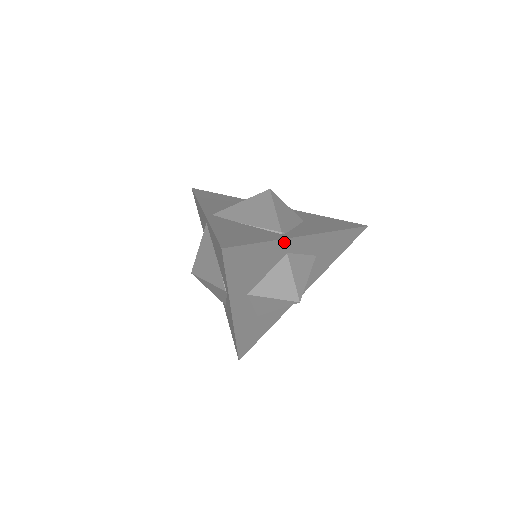
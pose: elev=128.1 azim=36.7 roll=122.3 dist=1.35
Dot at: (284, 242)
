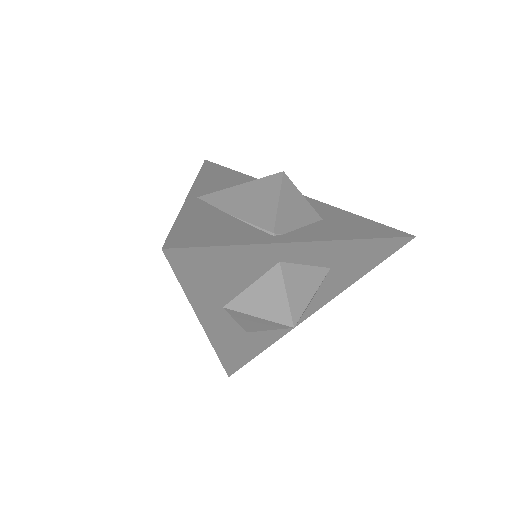
Dot at: (272, 247)
